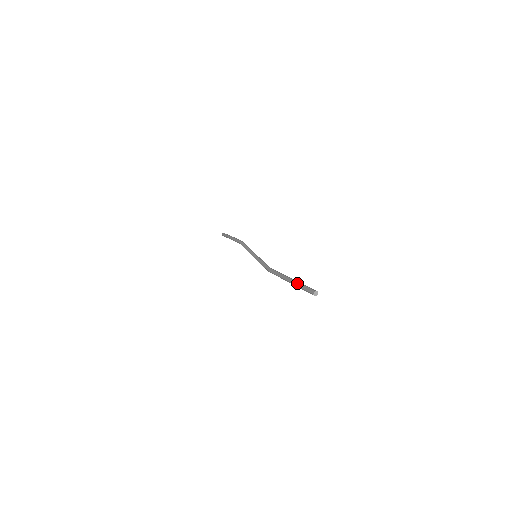
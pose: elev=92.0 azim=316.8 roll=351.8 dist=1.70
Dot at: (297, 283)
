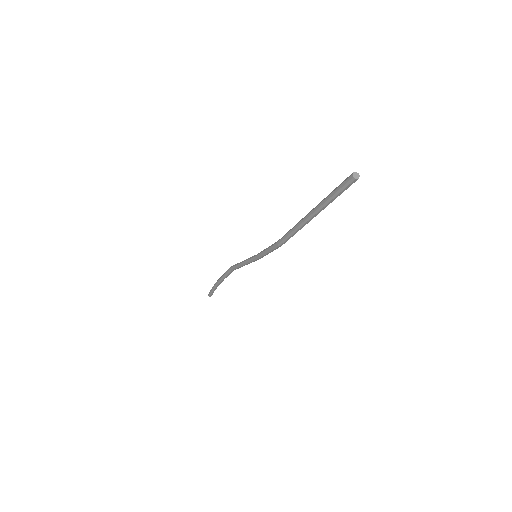
Dot at: (323, 200)
